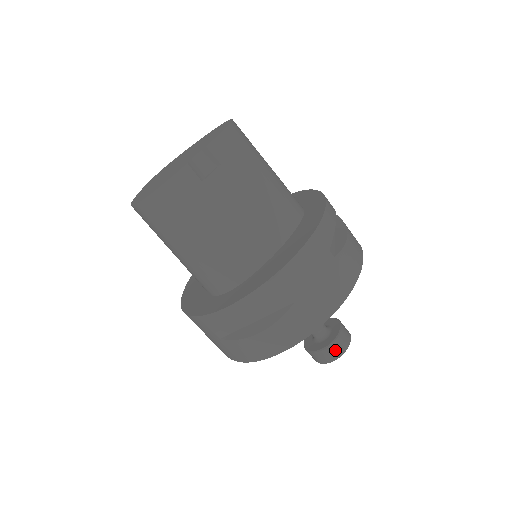
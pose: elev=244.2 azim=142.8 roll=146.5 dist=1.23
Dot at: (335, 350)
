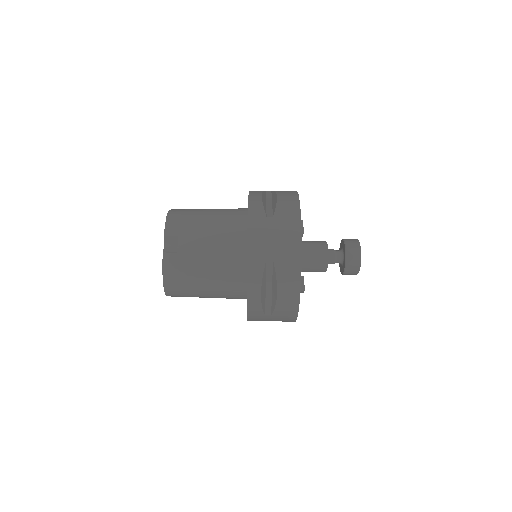
Dot at: (353, 258)
